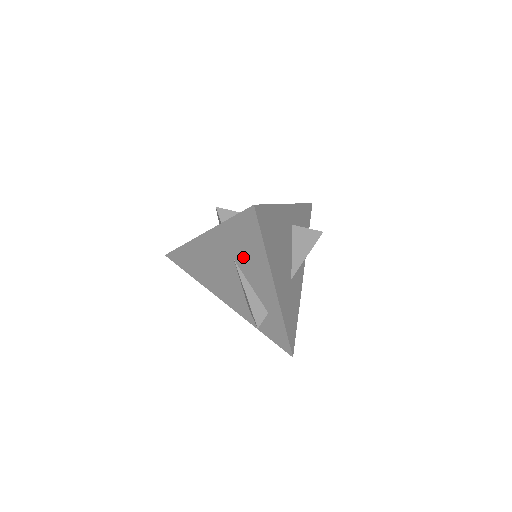
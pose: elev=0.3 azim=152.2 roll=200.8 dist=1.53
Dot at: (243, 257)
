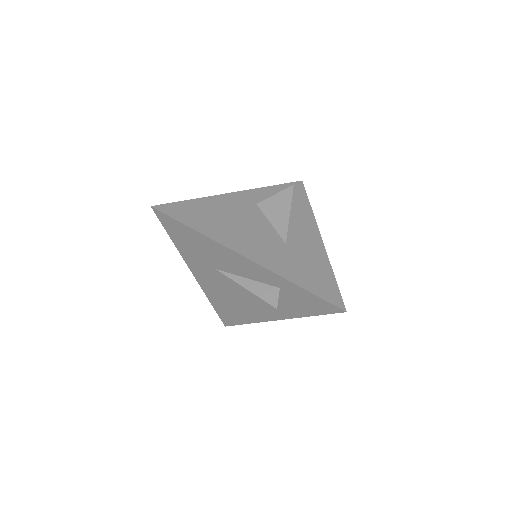
Dot at: (211, 258)
